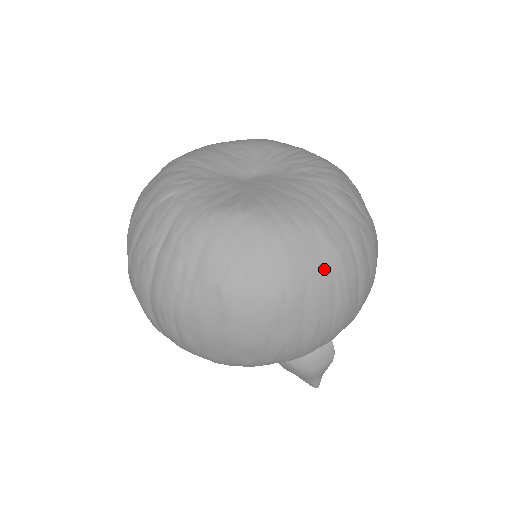
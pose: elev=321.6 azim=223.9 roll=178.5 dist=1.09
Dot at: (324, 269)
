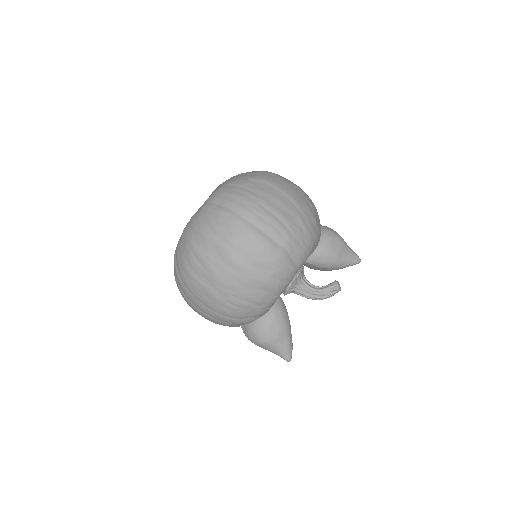
Dot at: occluded
